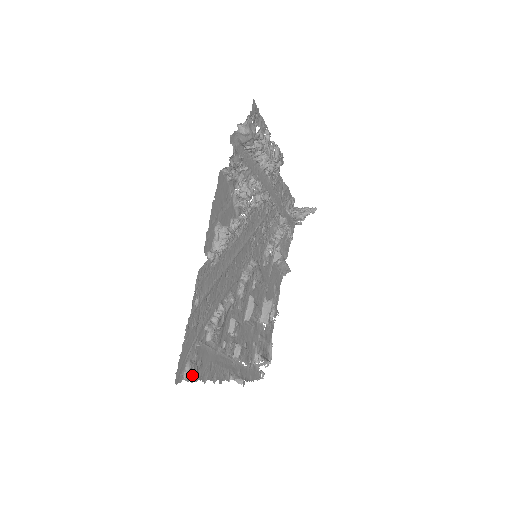
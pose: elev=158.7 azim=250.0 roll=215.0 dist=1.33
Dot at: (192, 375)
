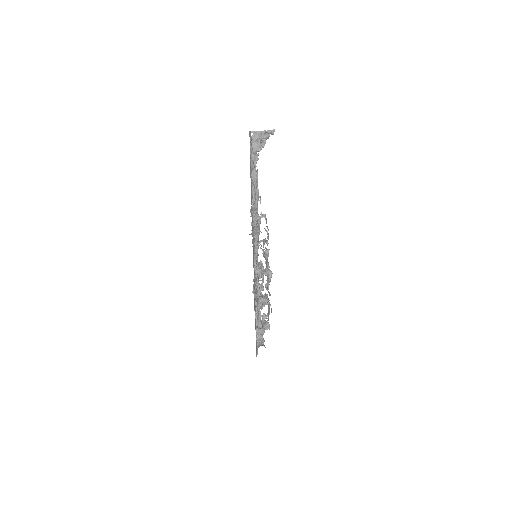
Dot at: occluded
